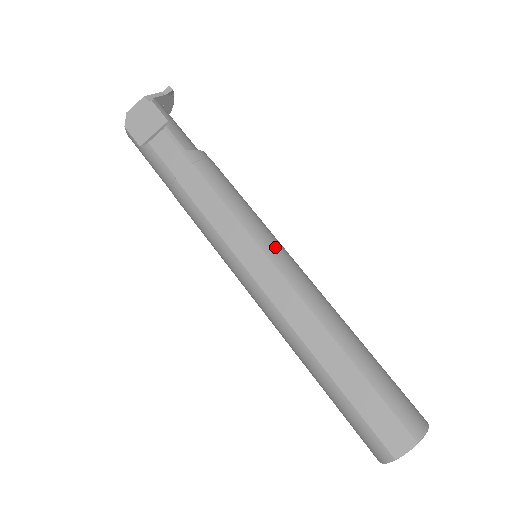
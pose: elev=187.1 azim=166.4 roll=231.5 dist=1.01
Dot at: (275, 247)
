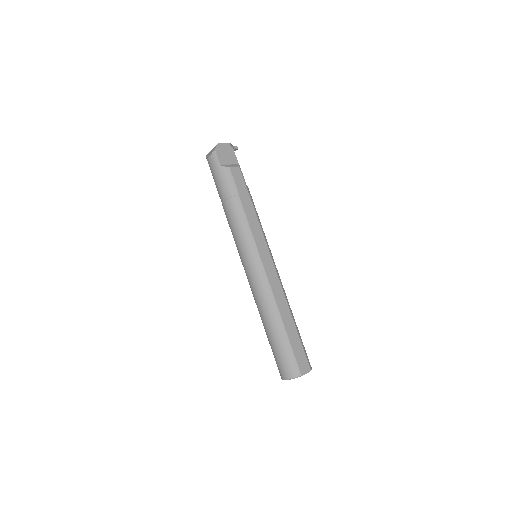
Dot at: (272, 256)
